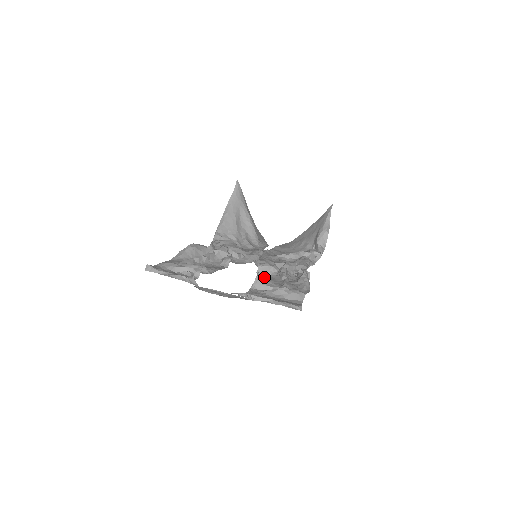
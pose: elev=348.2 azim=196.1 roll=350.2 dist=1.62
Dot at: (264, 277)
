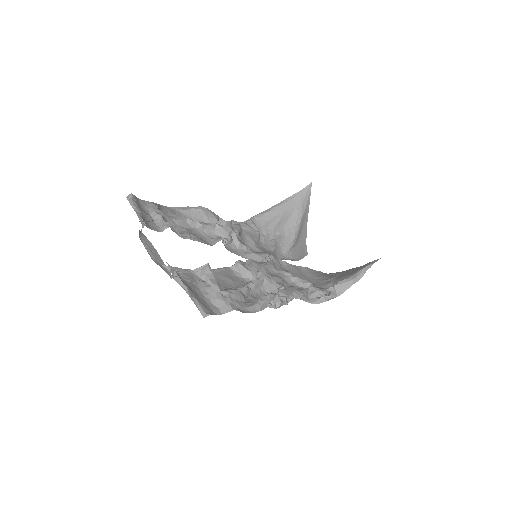
Dot at: (233, 275)
